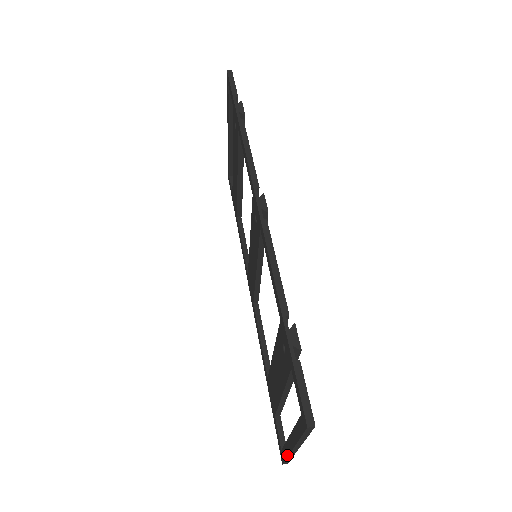
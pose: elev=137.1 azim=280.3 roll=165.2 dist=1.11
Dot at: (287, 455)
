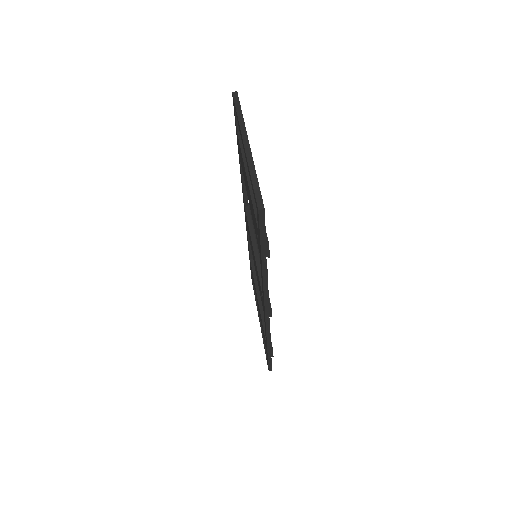
Dot at: occluded
